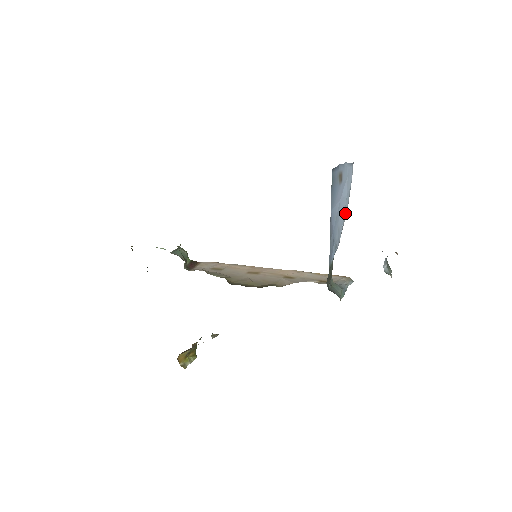
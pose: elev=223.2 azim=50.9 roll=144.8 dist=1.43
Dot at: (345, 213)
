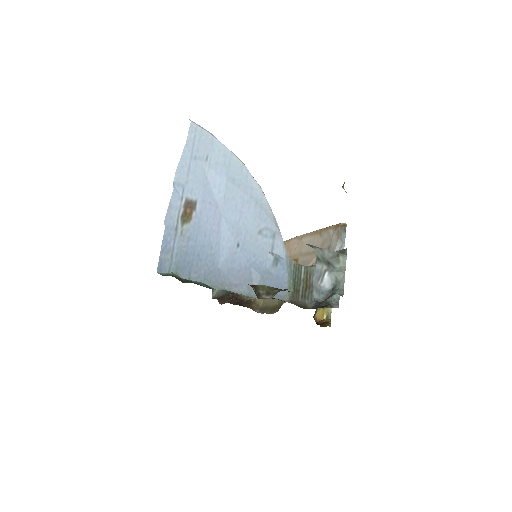
Dot at: (253, 185)
